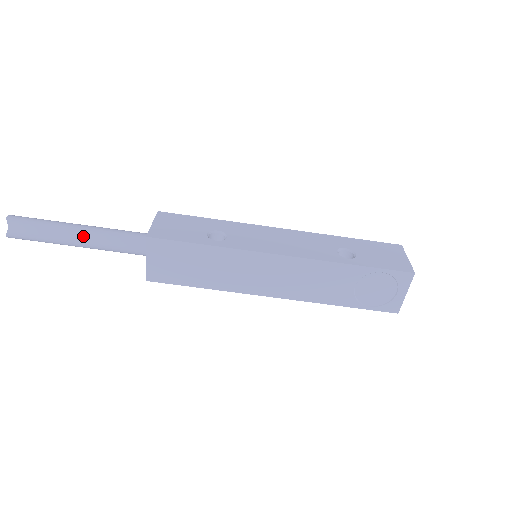
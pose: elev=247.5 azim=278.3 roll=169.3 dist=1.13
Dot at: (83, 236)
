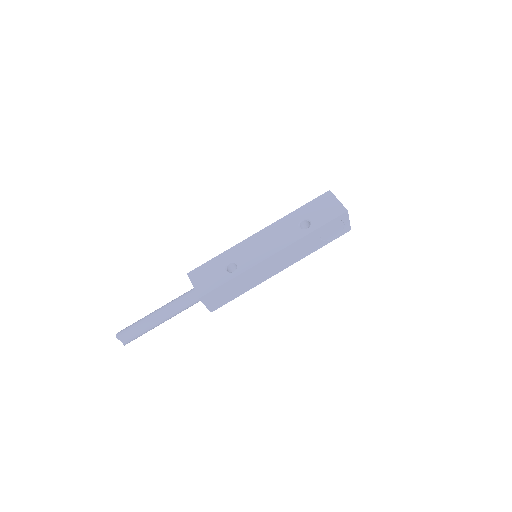
Dot at: (163, 318)
